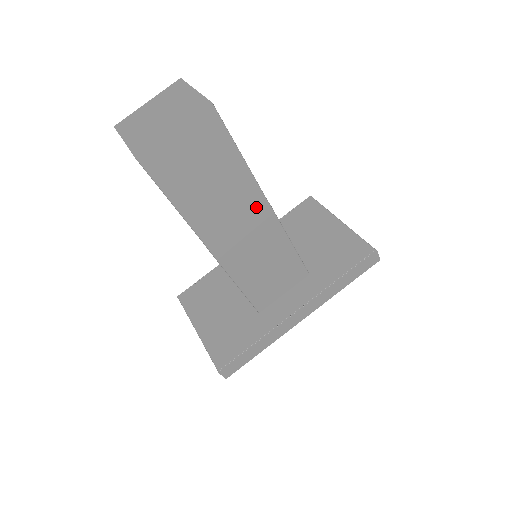
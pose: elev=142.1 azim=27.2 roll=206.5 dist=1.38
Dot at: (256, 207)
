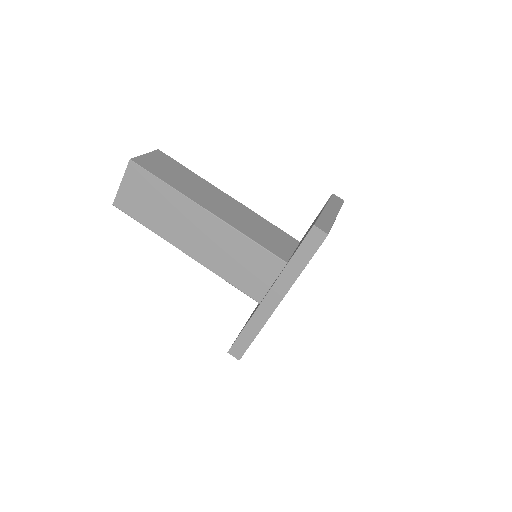
Dot at: (198, 214)
